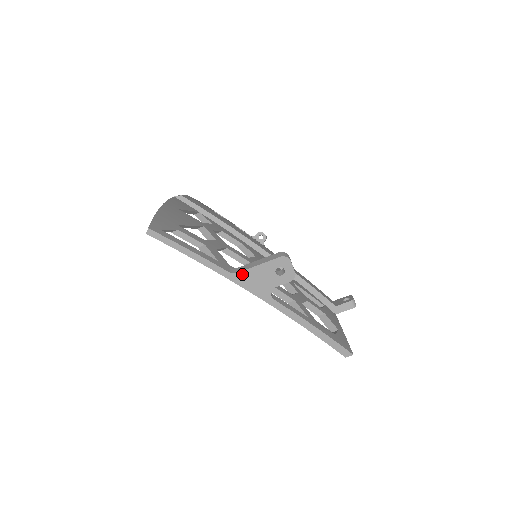
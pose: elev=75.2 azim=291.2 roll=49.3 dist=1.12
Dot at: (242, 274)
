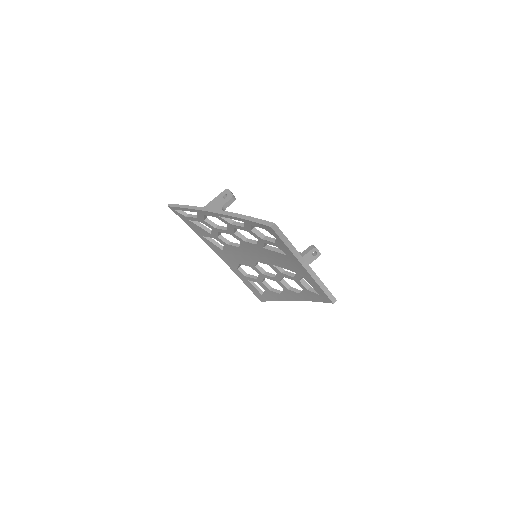
Dot at: (208, 205)
